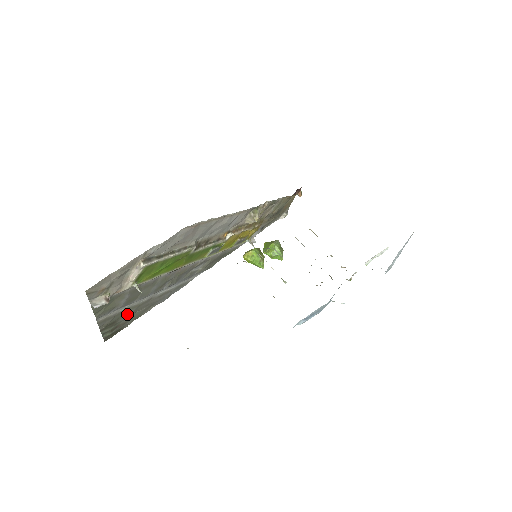
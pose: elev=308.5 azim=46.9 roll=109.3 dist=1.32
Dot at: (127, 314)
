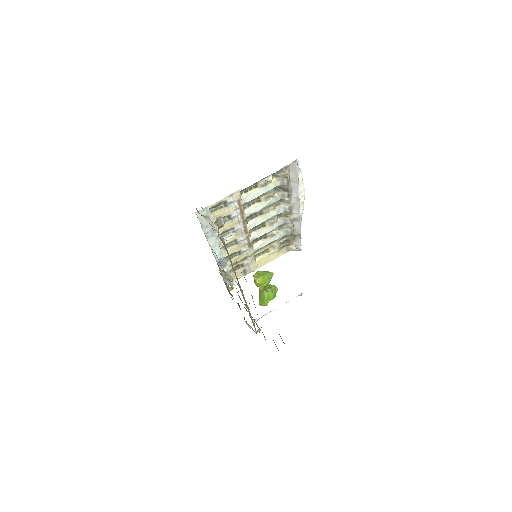
Dot at: occluded
